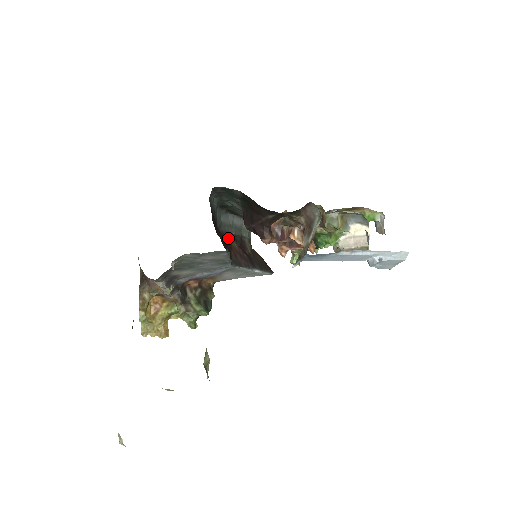
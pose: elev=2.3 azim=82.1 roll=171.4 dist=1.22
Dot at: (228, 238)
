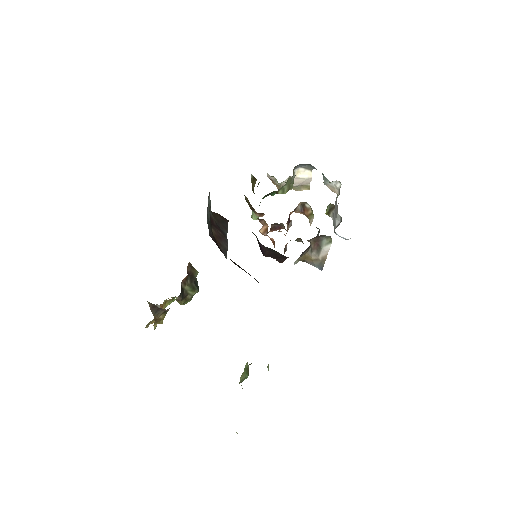
Dot at: (211, 233)
